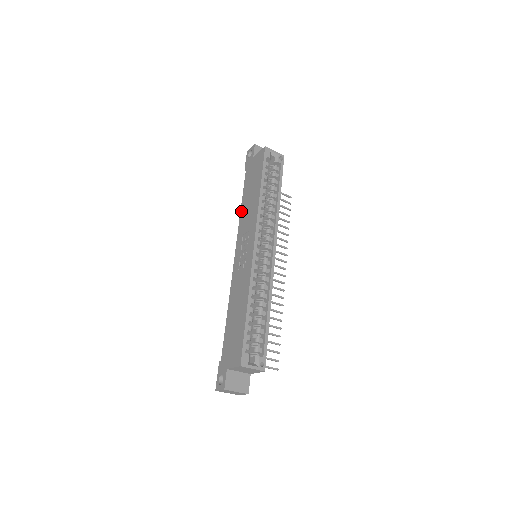
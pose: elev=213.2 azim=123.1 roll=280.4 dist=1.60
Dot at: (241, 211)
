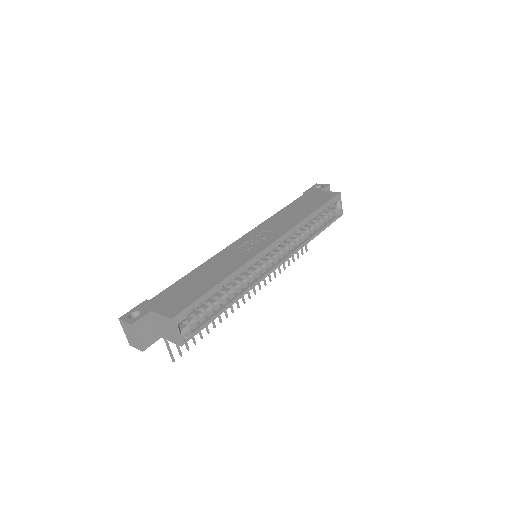
Dot at: (276, 214)
